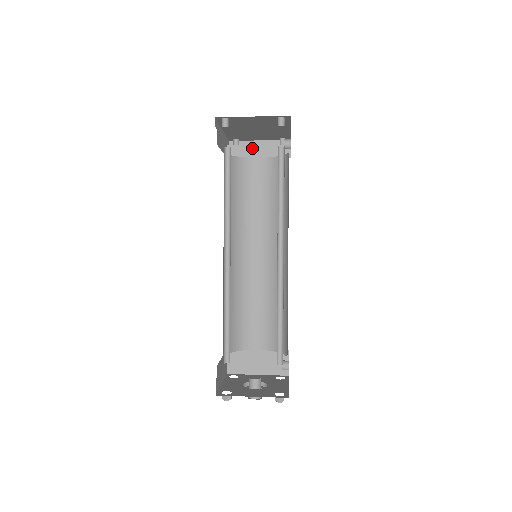
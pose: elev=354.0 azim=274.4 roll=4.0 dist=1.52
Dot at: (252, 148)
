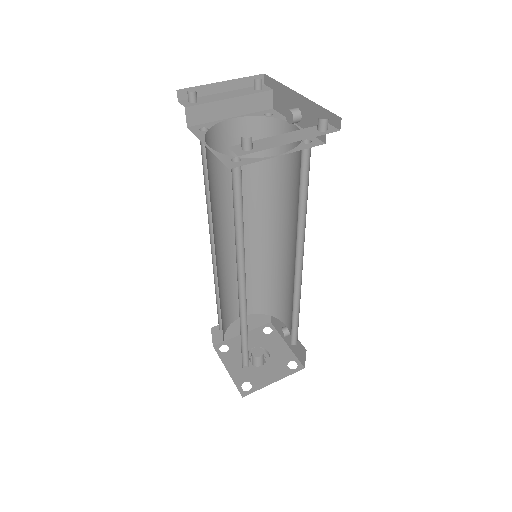
Dot at: (221, 105)
